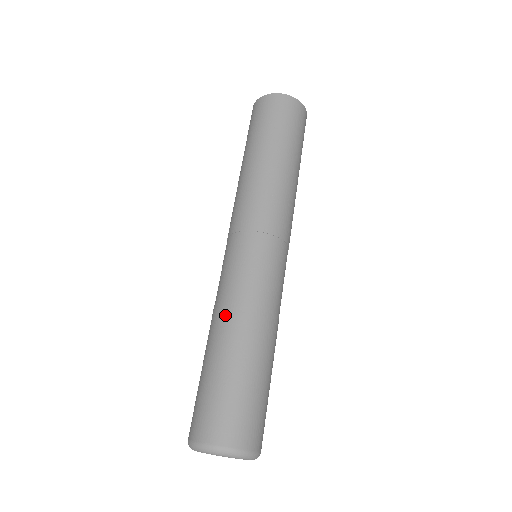
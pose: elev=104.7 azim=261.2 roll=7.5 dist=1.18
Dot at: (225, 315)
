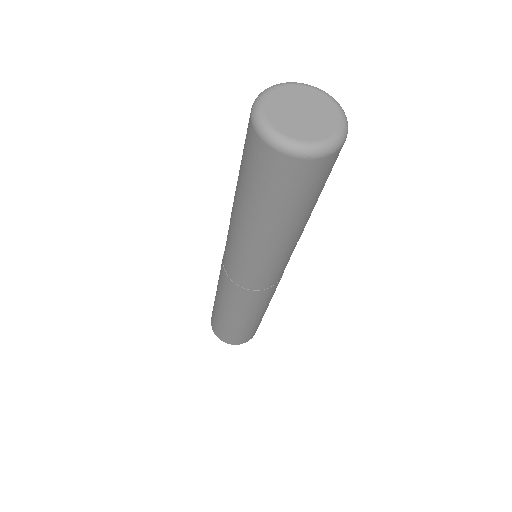
Dot at: occluded
